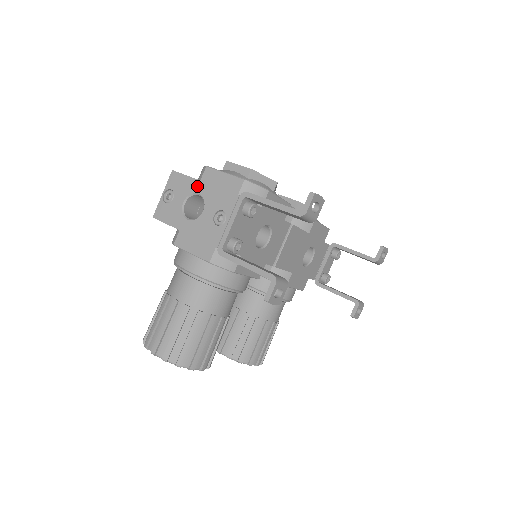
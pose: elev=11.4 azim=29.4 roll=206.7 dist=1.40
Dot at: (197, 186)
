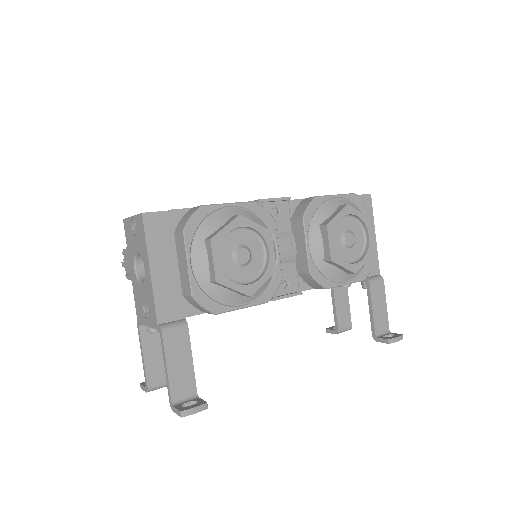
Dot at: (146, 262)
